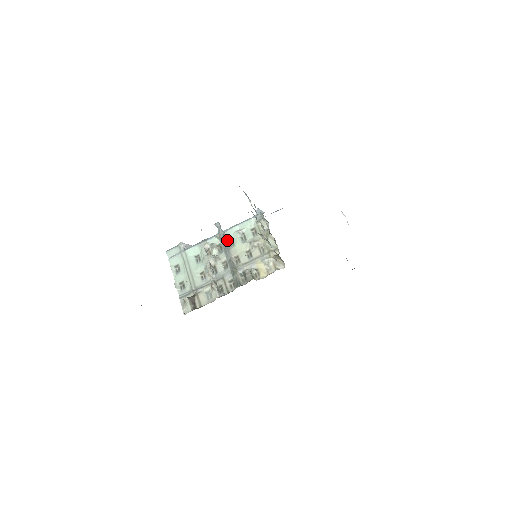
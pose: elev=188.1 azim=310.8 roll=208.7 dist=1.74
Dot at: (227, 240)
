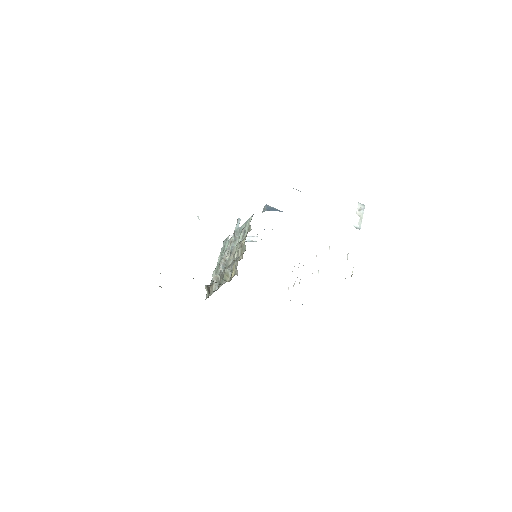
Dot at: (238, 237)
